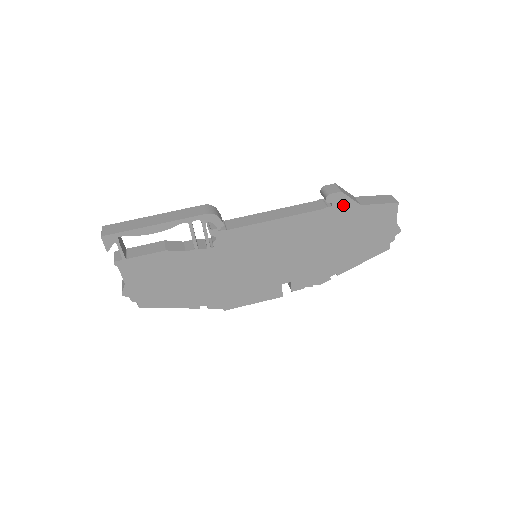
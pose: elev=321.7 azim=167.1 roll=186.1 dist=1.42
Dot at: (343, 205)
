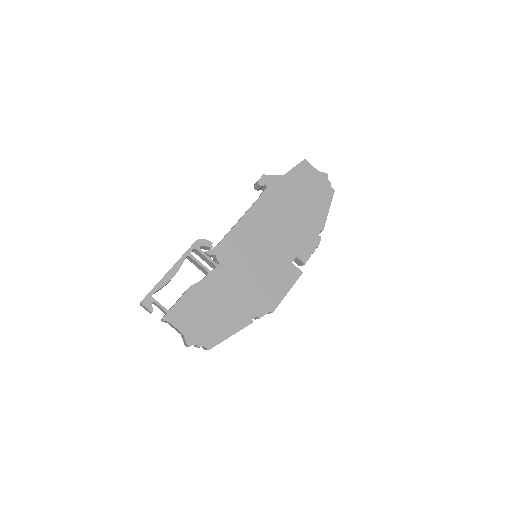
Dot at: (273, 182)
